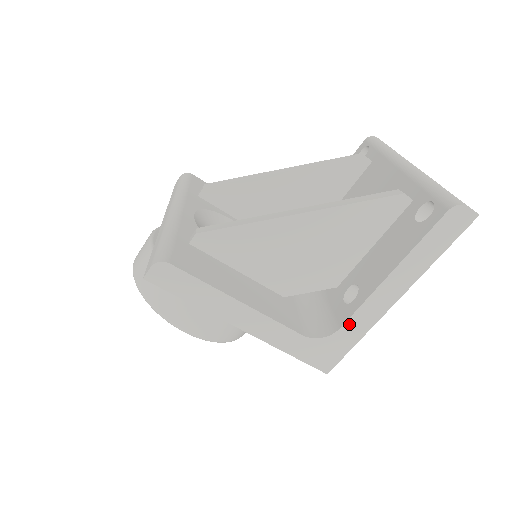
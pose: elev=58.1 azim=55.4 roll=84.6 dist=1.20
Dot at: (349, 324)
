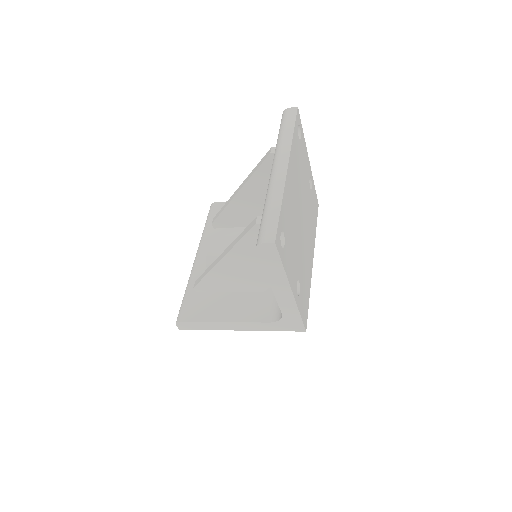
Dot at: (284, 310)
